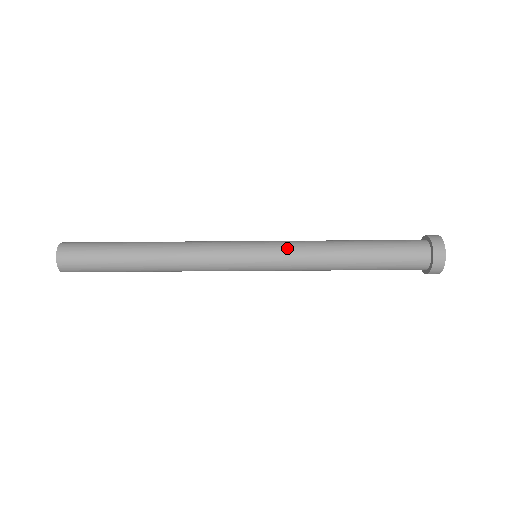
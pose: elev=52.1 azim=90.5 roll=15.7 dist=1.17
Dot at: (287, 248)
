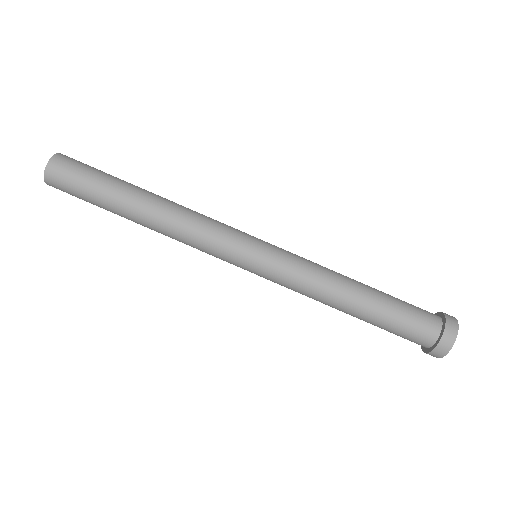
Dot at: (292, 262)
